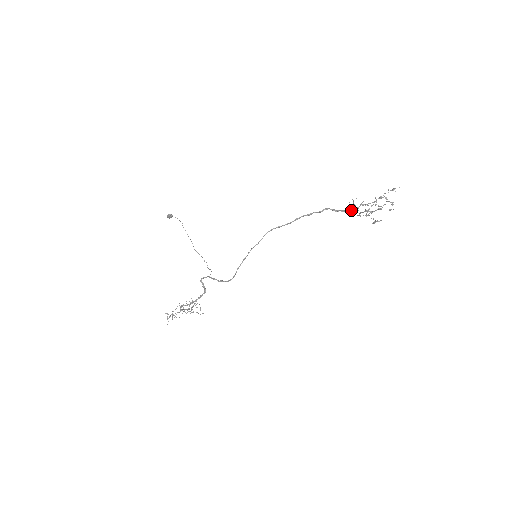
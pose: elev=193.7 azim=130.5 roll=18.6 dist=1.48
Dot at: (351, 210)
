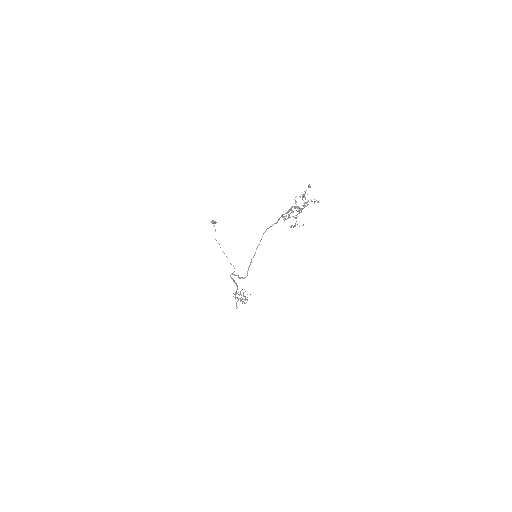
Dot at: (304, 207)
